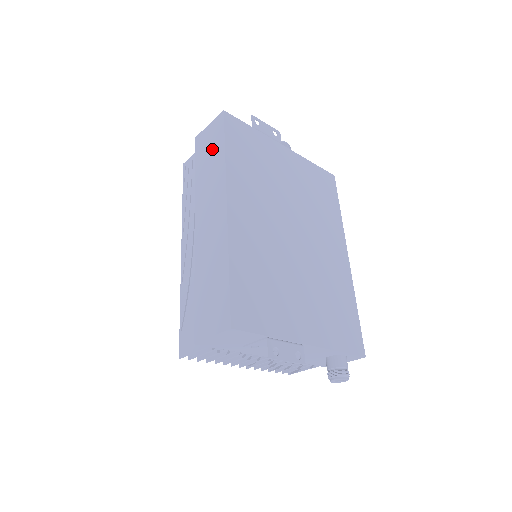
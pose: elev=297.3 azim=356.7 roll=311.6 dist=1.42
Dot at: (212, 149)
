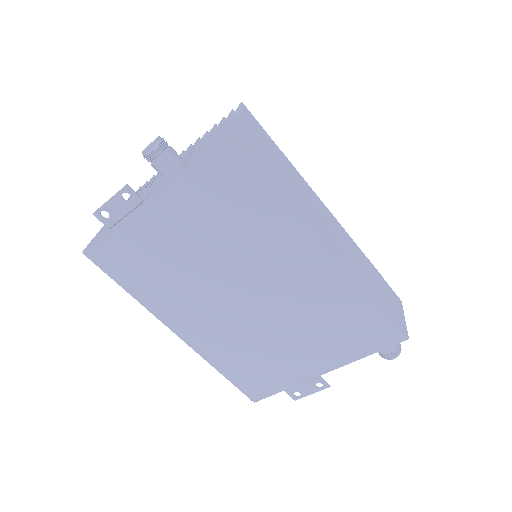
Dot at: occluded
